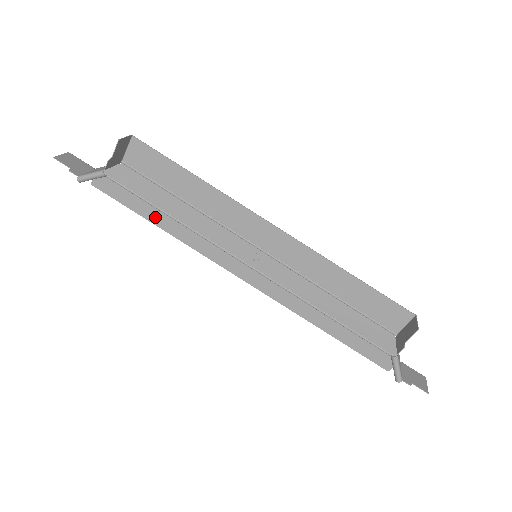
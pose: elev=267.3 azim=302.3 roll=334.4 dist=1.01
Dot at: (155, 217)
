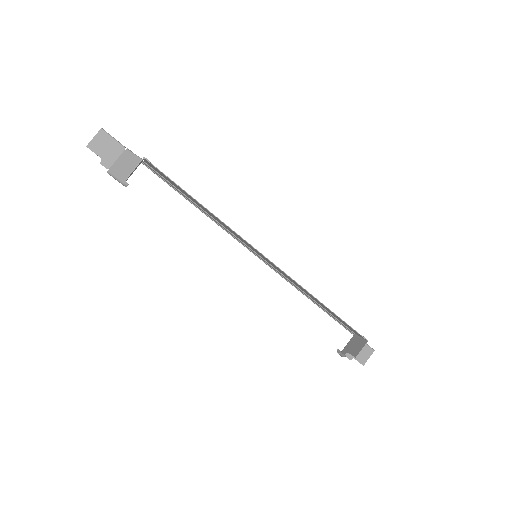
Dot at: occluded
